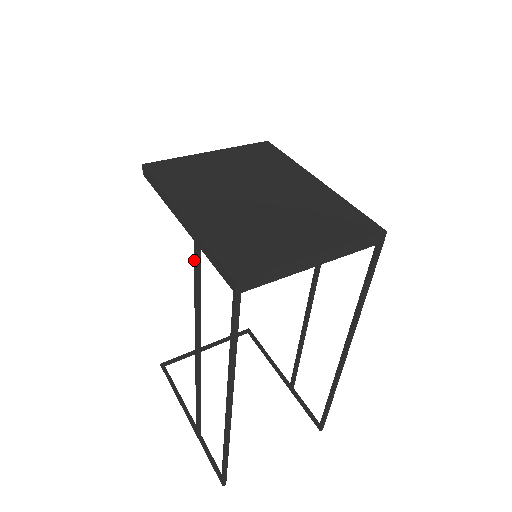
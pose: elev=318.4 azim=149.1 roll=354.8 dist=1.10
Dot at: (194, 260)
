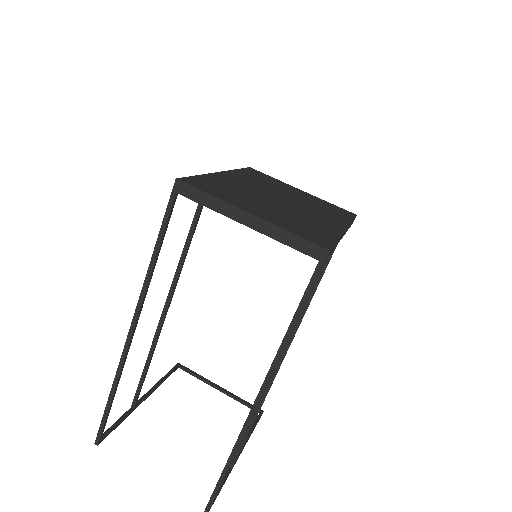
Dot at: occluded
